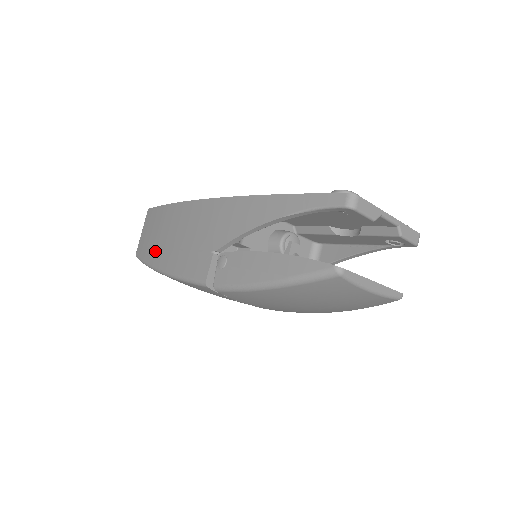
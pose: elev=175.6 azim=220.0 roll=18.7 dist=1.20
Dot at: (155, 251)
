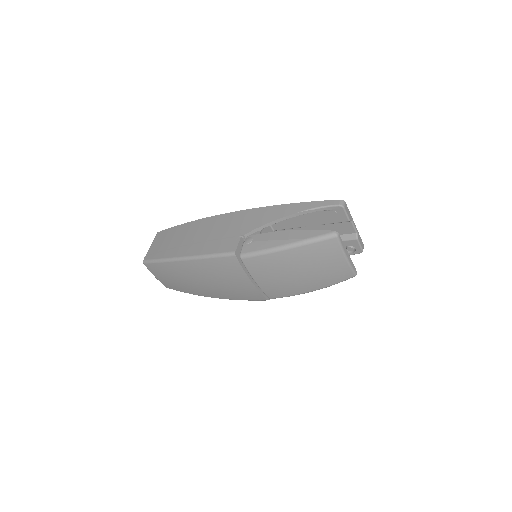
Dot at: (174, 249)
